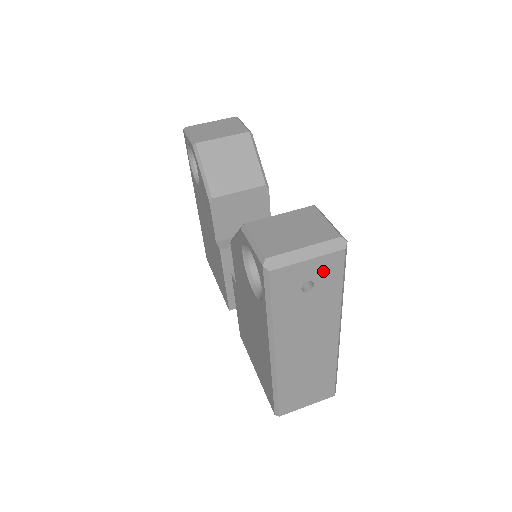
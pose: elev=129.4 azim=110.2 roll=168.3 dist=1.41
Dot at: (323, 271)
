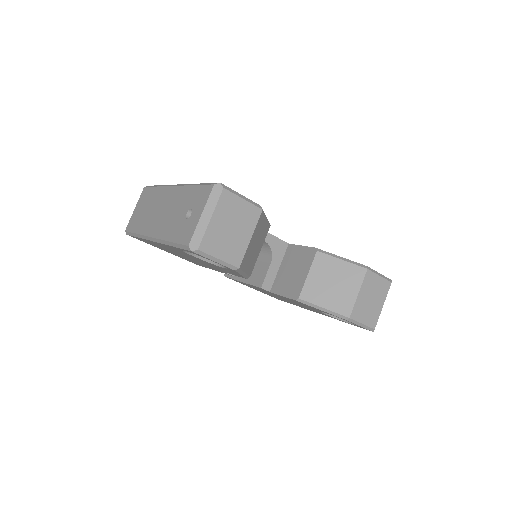
Dot at: occluded
